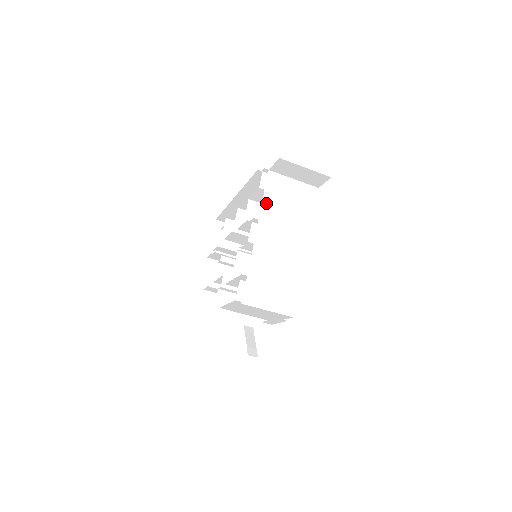
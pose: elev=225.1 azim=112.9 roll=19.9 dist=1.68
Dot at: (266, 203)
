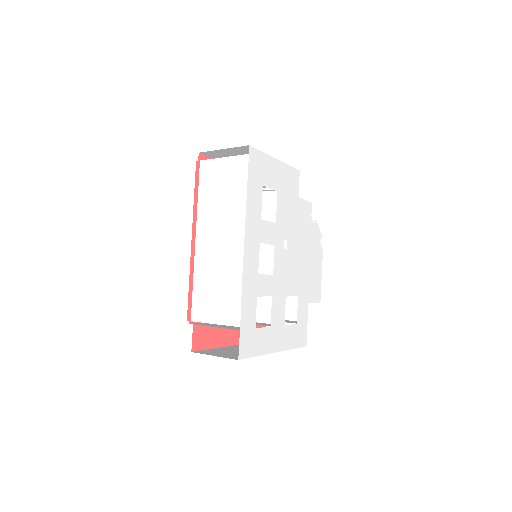
Dot at: occluded
